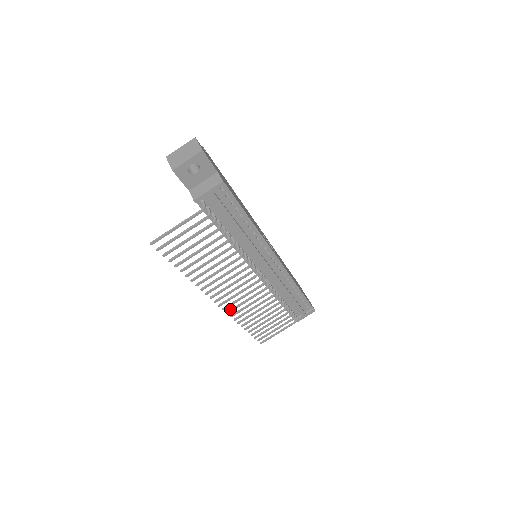
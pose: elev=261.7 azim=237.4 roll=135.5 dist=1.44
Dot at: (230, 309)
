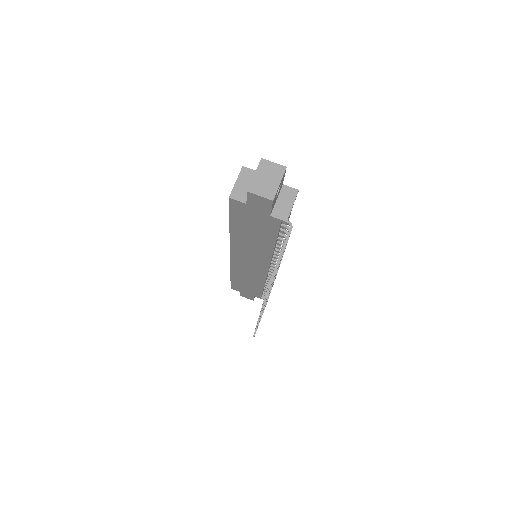
Dot at: occluded
